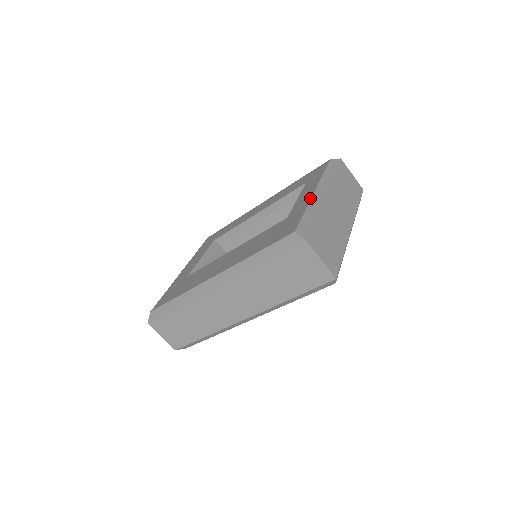
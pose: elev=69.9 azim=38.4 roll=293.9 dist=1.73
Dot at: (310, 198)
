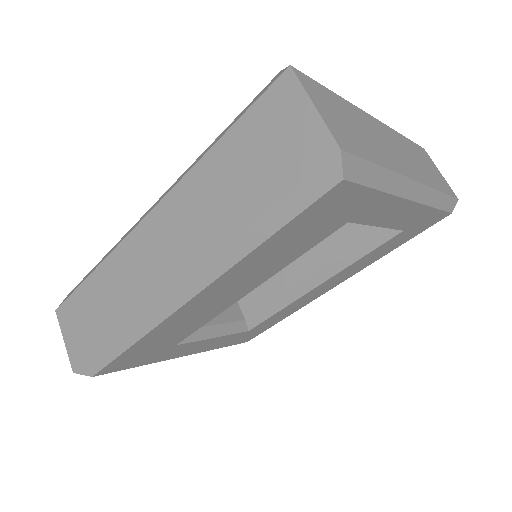
Dot at: occluded
